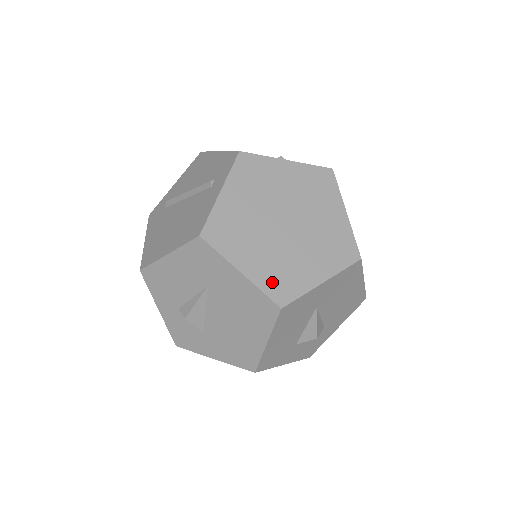
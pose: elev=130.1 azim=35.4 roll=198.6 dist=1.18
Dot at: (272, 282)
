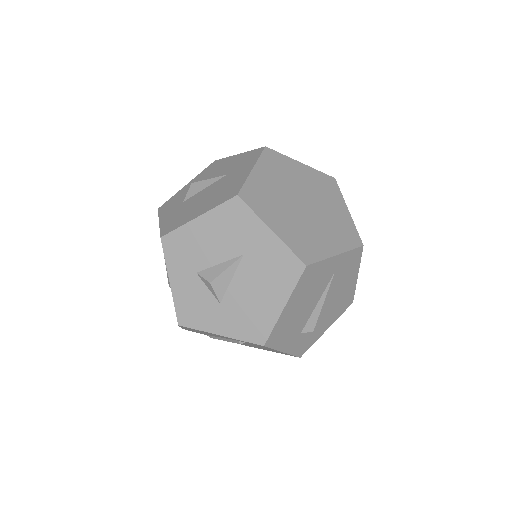
Dot at: (255, 190)
